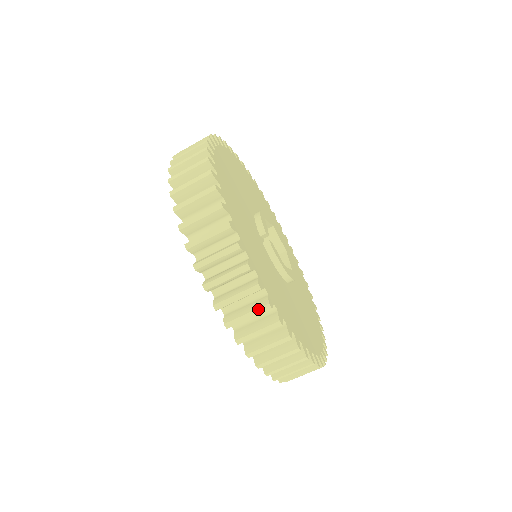
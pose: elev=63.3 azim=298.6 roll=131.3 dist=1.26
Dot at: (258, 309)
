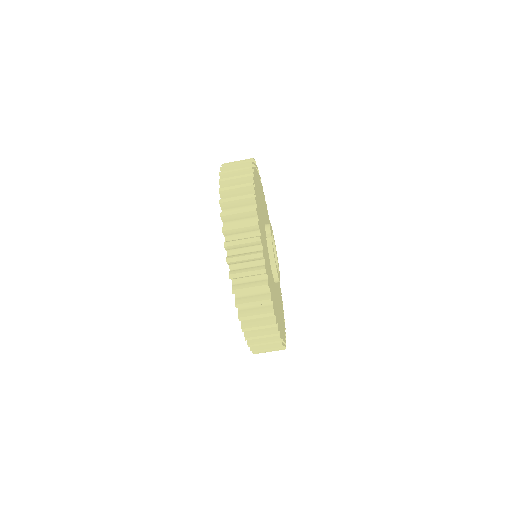
Dot at: (254, 254)
